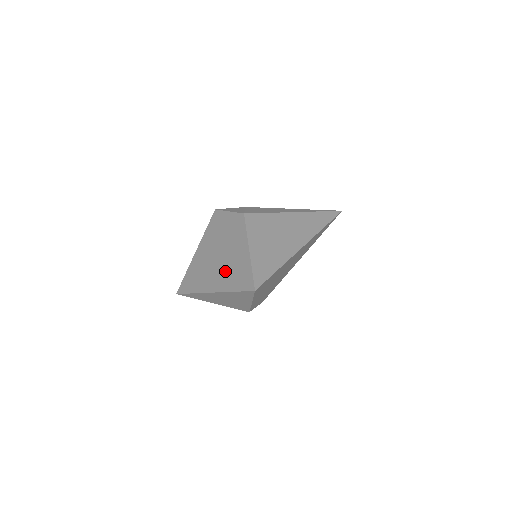
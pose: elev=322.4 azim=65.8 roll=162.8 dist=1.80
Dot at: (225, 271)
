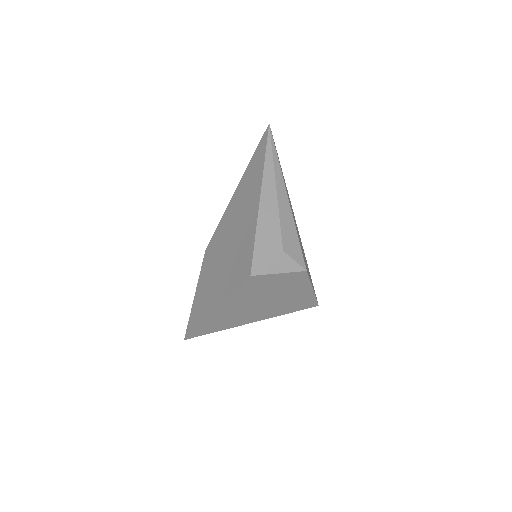
Dot at: (276, 308)
